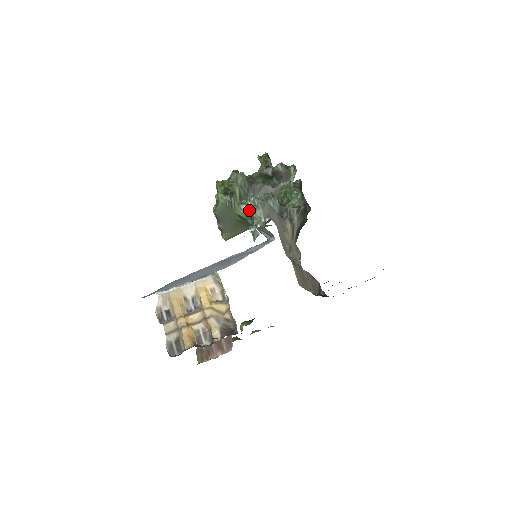
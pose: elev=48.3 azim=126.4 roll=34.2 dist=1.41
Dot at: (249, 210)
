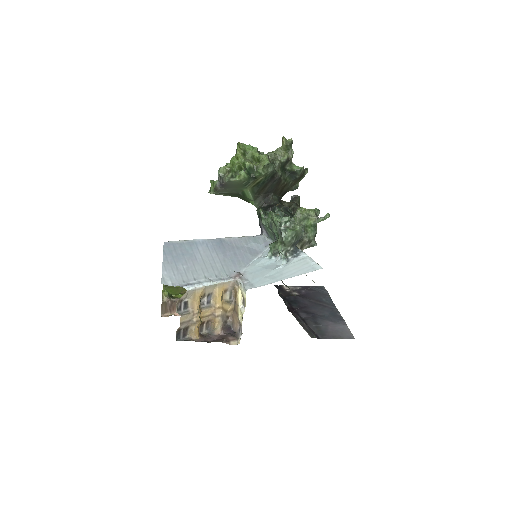
Dot at: (286, 239)
